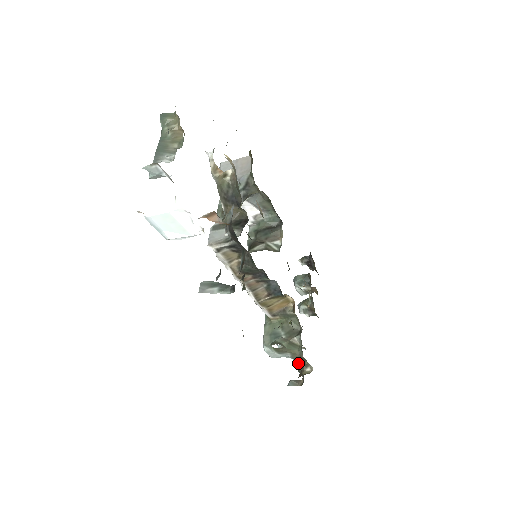
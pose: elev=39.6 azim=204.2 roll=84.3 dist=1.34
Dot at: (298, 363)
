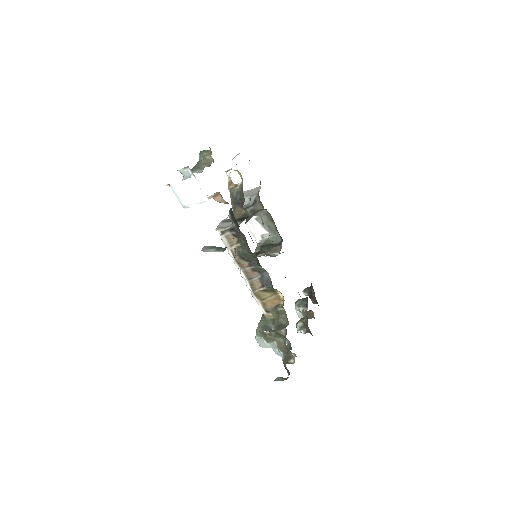
Dot at: (284, 356)
